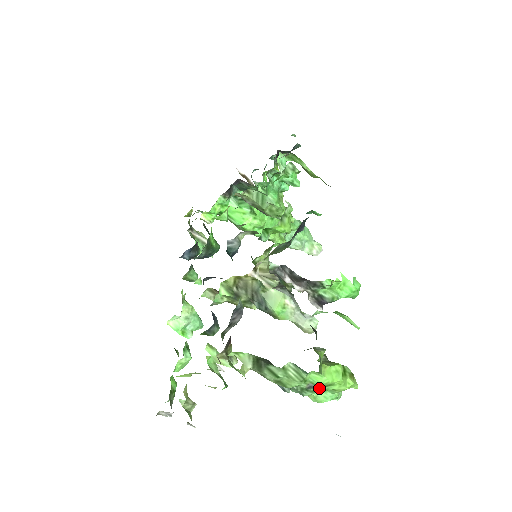
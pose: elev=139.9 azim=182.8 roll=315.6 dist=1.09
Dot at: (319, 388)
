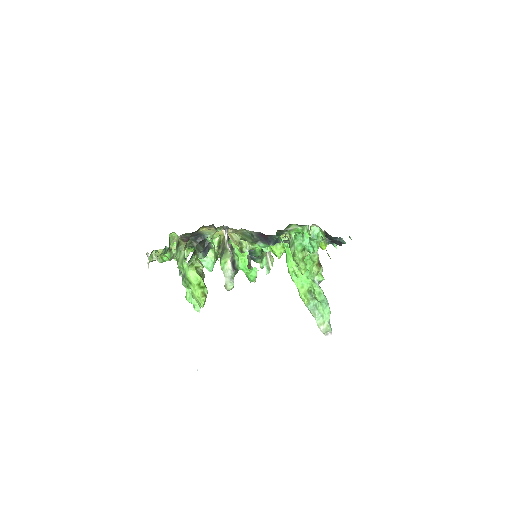
Dot at: (187, 282)
